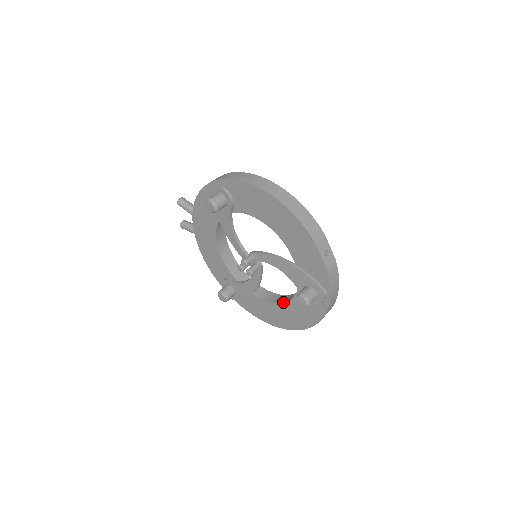
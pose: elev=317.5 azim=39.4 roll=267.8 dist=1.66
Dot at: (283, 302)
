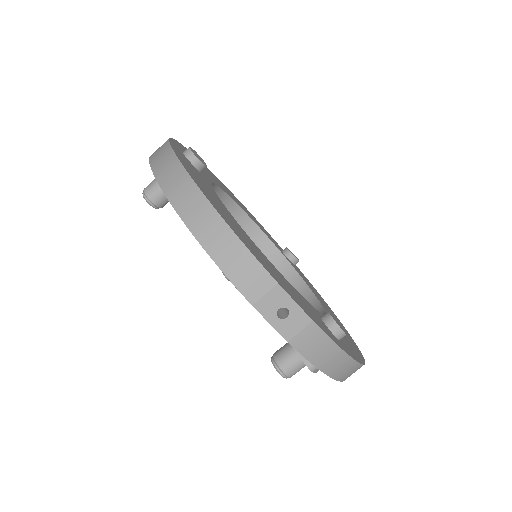
Dot at: occluded
